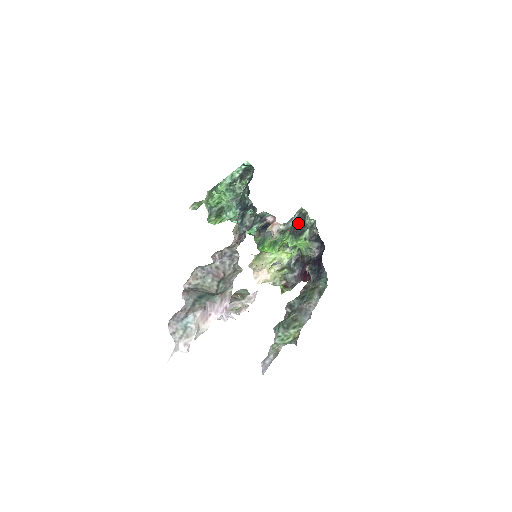
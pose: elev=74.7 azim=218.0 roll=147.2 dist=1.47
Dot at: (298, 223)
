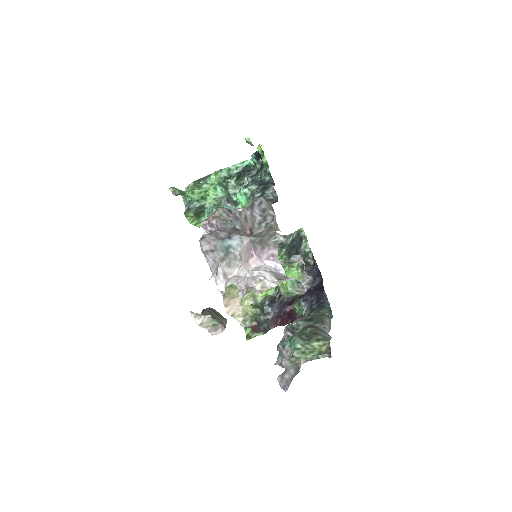
Dot at: (294, 245)
